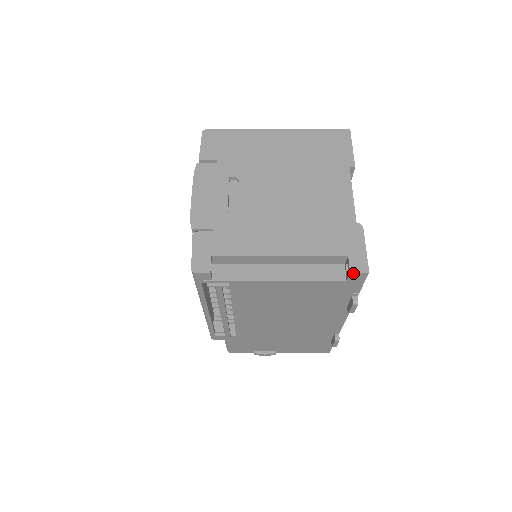
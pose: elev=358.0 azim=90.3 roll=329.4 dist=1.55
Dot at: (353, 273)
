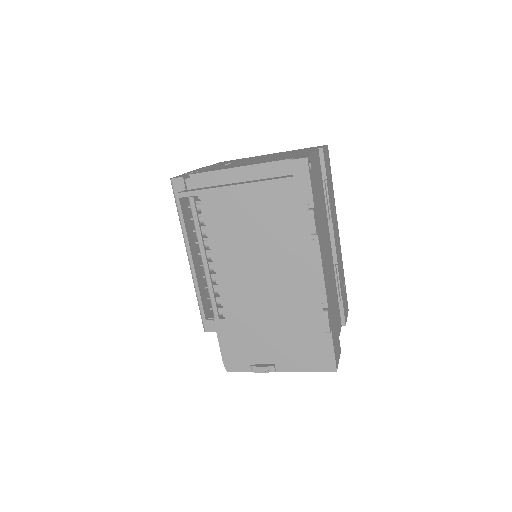
Dot at: (294, 161)
